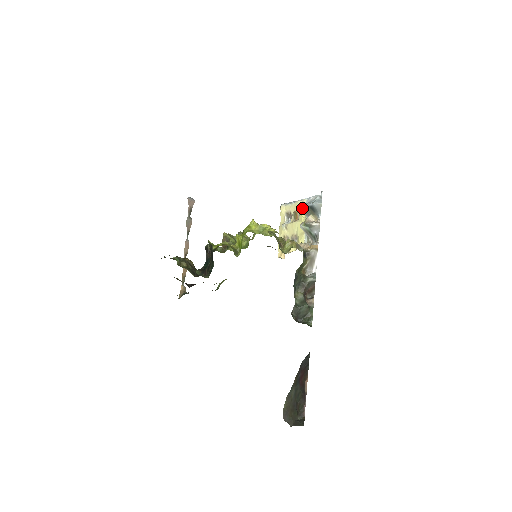
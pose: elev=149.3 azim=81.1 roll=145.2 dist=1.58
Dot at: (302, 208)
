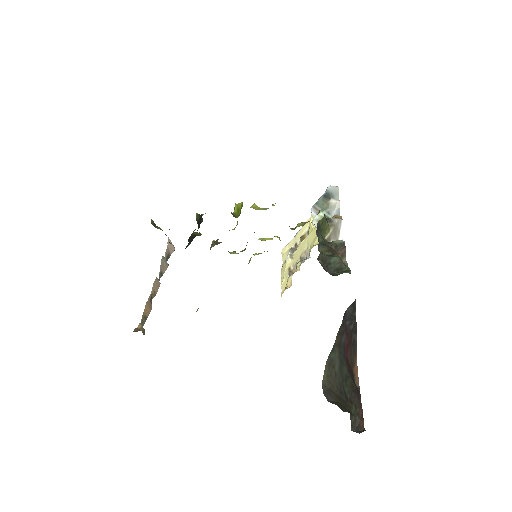
Dot at: (313, 209)
